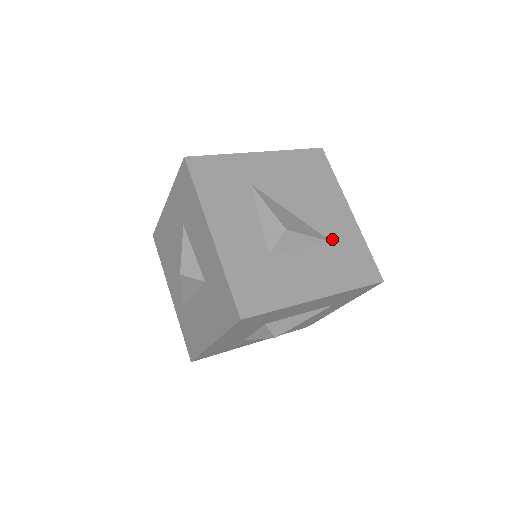
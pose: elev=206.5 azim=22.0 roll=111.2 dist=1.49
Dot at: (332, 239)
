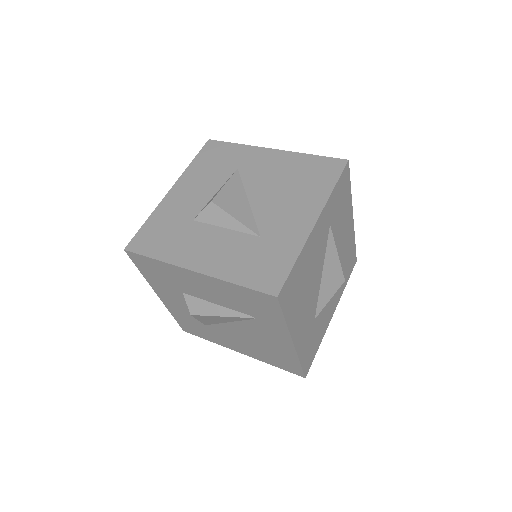
Dot at: (263, 235)
